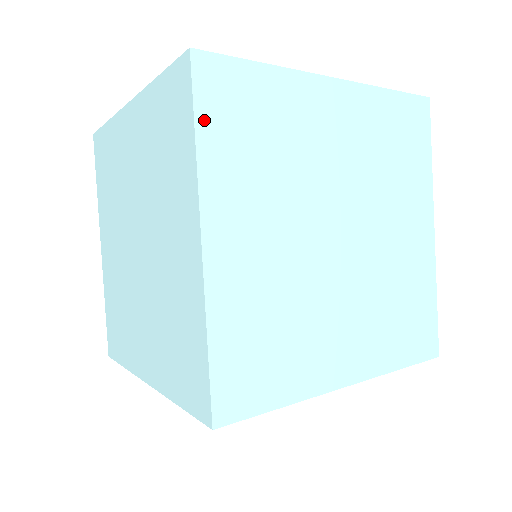
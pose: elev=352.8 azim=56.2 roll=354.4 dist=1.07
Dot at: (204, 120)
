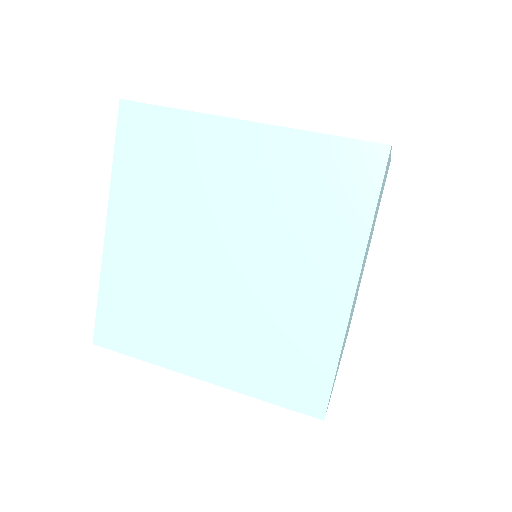
Dot at: occluded
